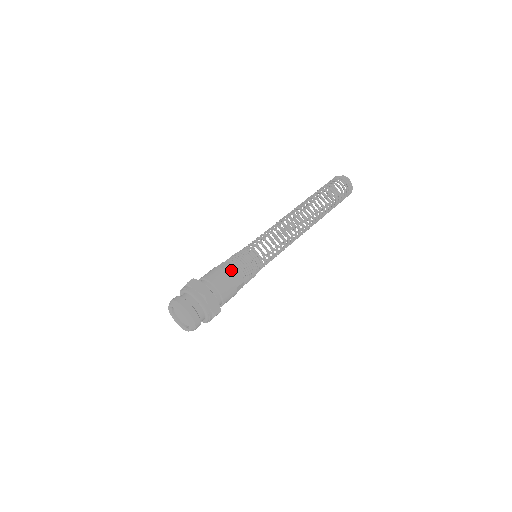
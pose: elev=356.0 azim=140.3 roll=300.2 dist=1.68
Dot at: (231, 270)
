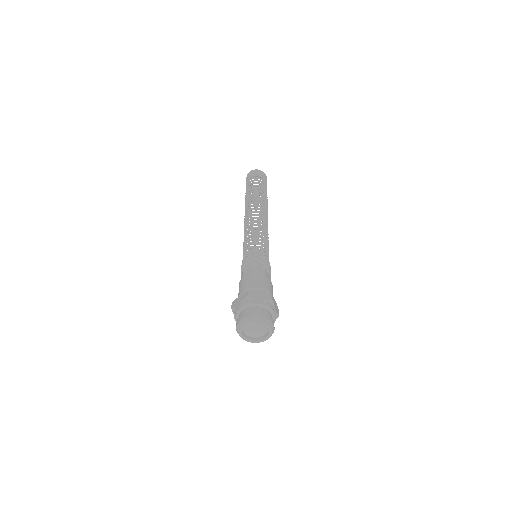
Dot at: (248, 273)
